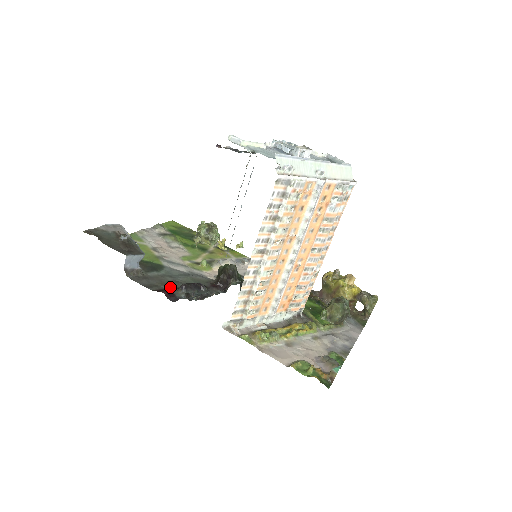
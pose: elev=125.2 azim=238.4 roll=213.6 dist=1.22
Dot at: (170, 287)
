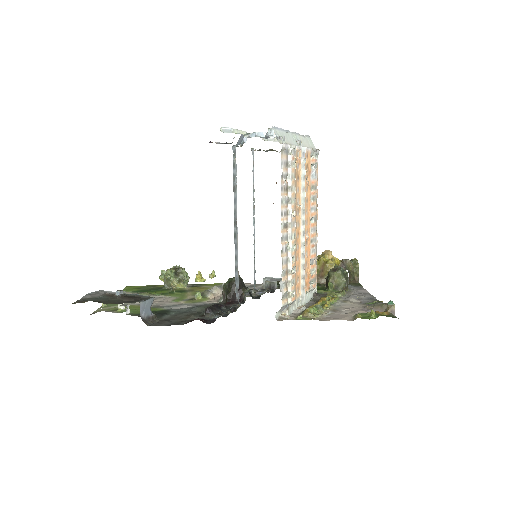
Dot at: (195, 317)
